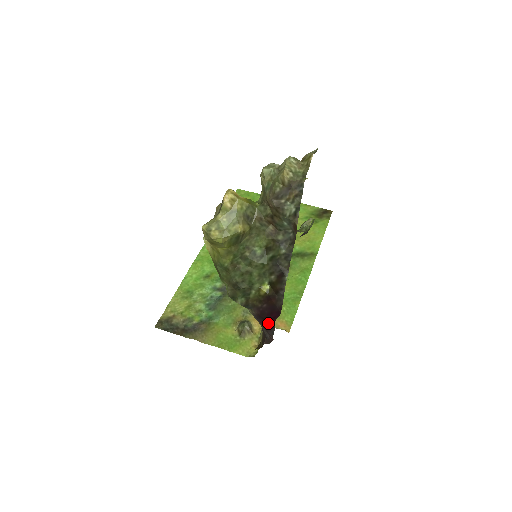
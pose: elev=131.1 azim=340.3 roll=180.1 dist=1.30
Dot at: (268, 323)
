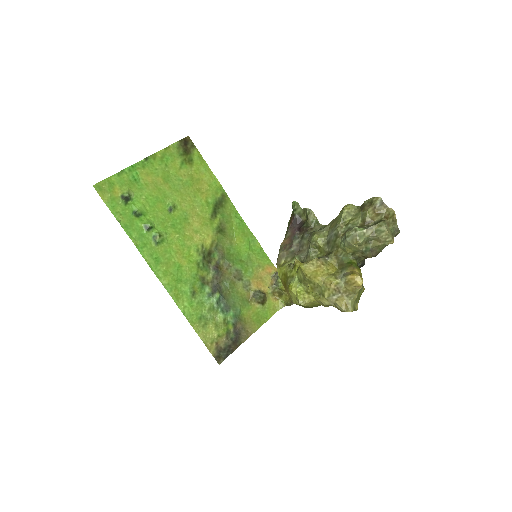
Dot at: occluded
